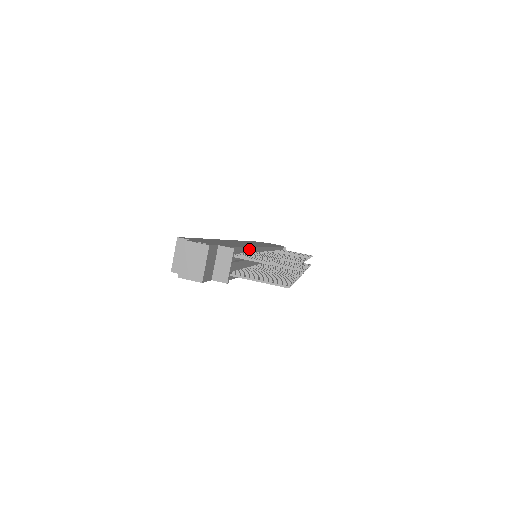
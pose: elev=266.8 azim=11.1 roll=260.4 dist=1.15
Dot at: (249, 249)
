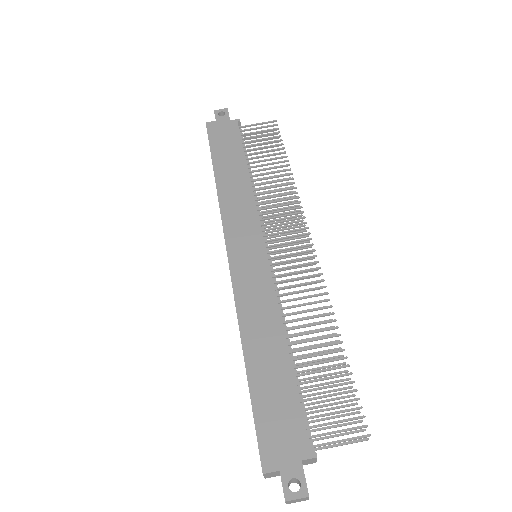
Dot at: (289, 354)
